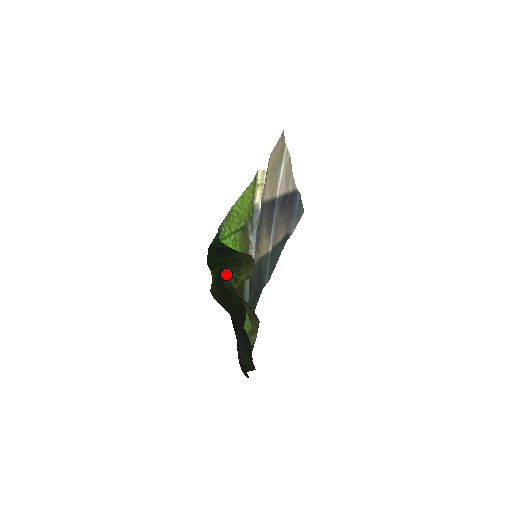
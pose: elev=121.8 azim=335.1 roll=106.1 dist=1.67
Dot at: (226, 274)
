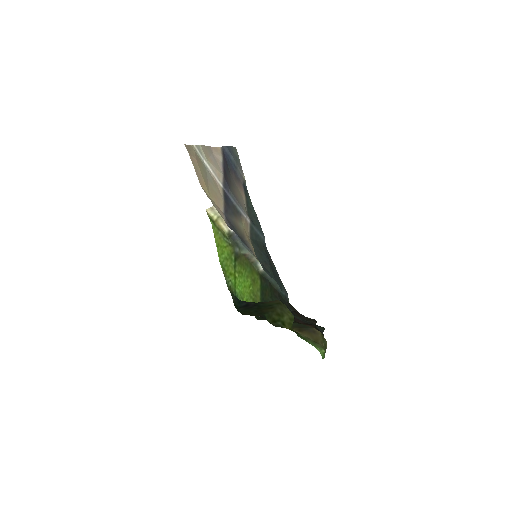
Dot at: (266, 316)
